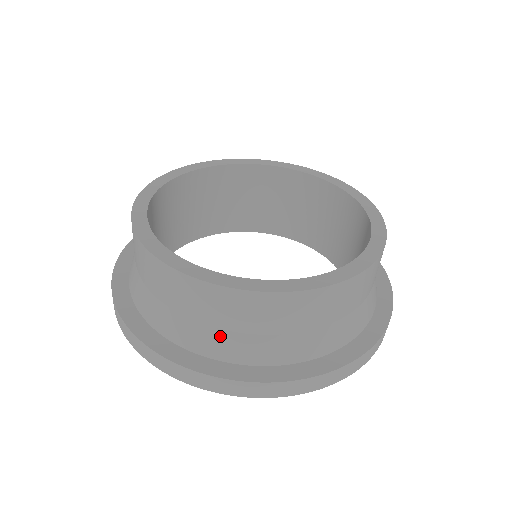
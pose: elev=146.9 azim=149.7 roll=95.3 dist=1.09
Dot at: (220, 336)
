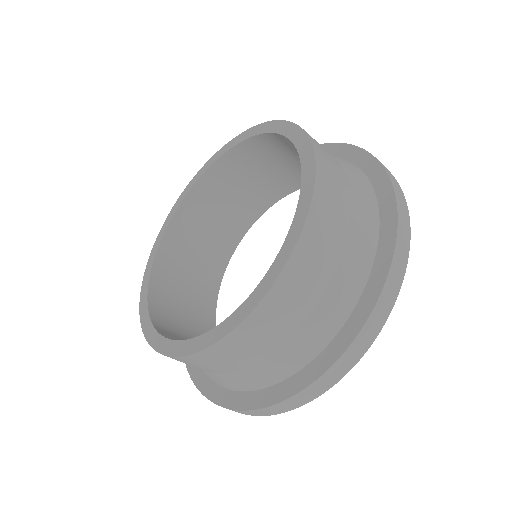
Dot at: (309, 327)
